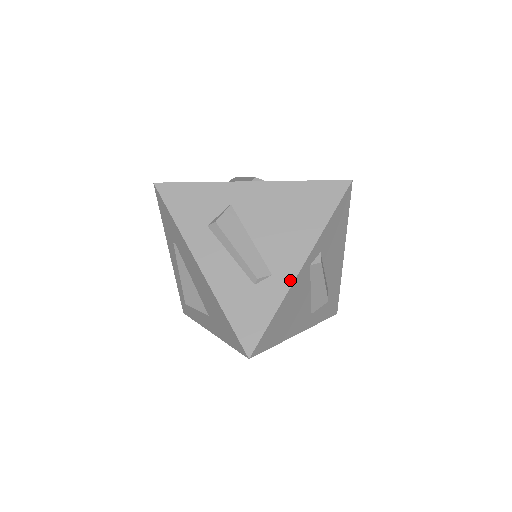
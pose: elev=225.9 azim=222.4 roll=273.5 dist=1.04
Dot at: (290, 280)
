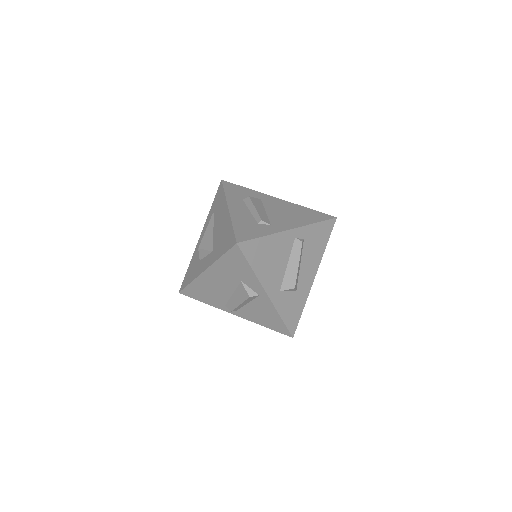
Dot at: (281, 230)
